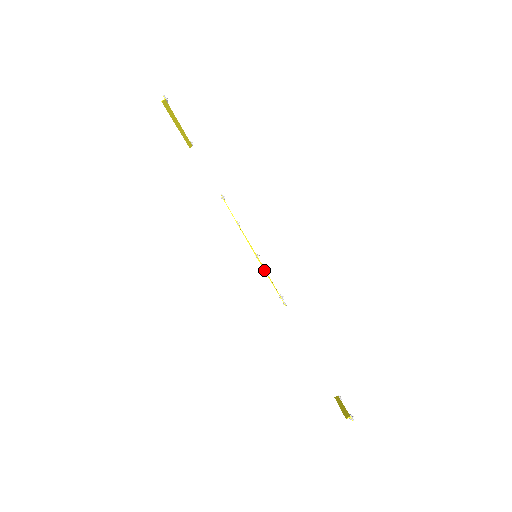
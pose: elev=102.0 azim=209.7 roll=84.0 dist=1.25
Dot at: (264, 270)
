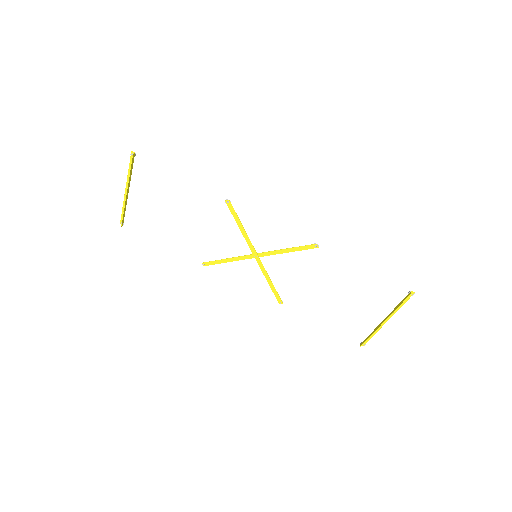
Dot at: (264, 268)
